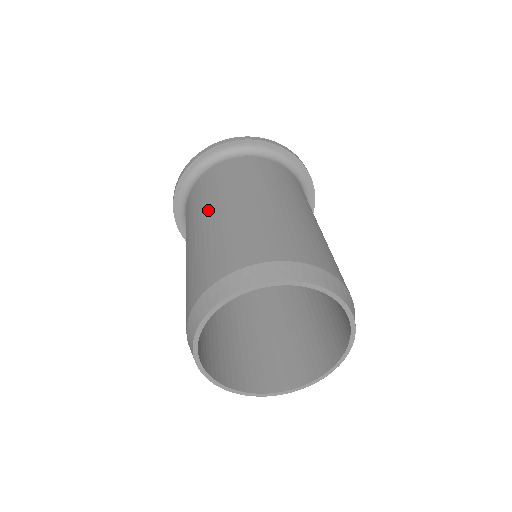
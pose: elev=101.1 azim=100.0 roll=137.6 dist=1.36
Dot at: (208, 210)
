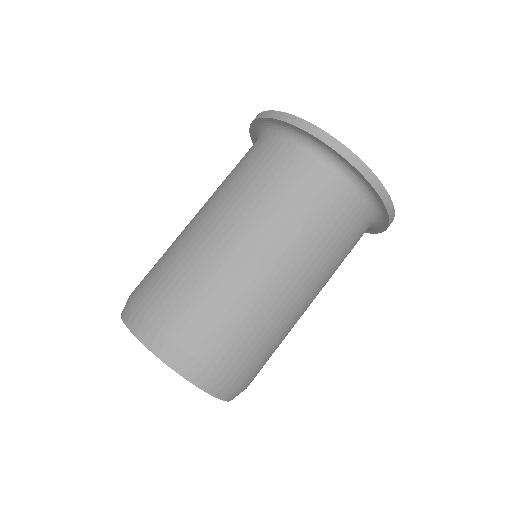
Dot at: (250, 232)
